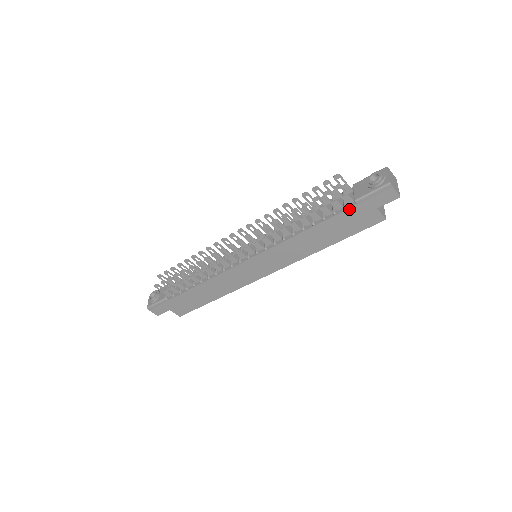
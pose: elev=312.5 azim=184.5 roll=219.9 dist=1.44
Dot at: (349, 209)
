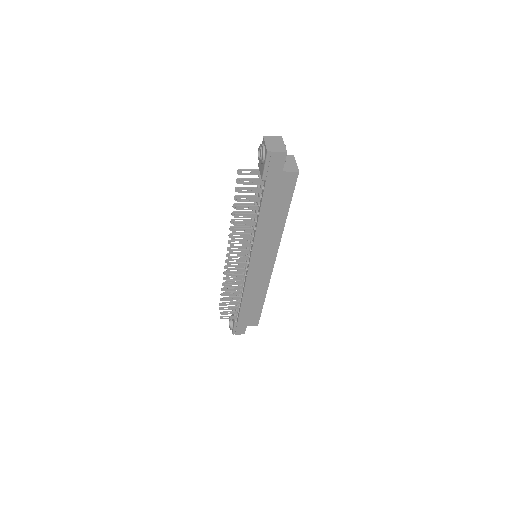
Dot at: (265, 188)
